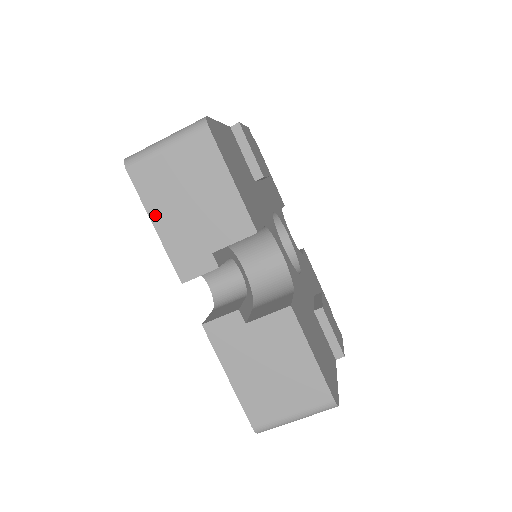
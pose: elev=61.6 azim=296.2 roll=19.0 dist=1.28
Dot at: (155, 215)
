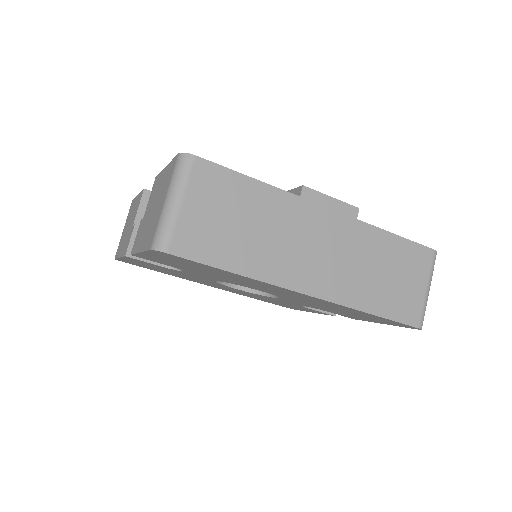
Dot at: occluded
